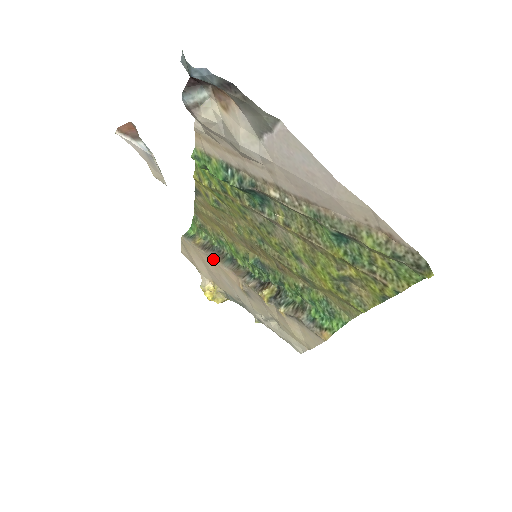
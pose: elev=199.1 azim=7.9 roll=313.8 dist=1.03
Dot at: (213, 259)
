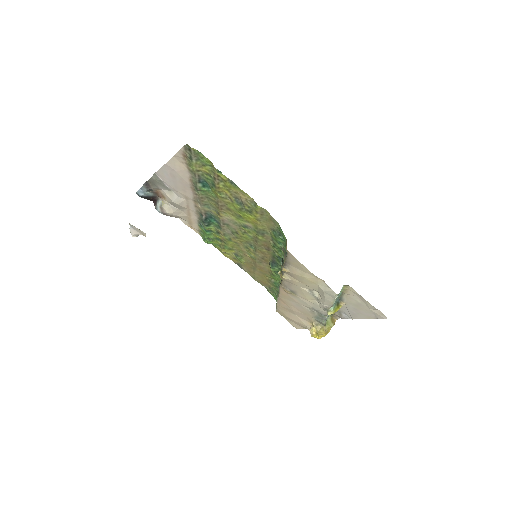
Dot at: (278, 297)
